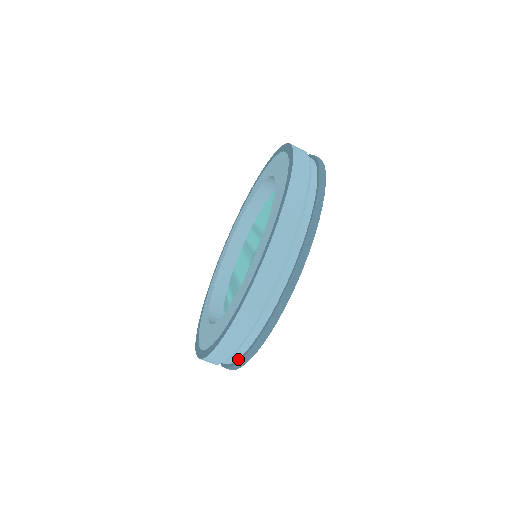
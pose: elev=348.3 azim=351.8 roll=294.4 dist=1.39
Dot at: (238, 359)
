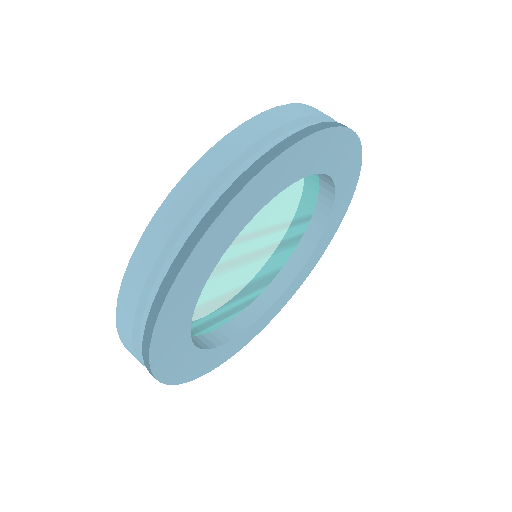
Dot at: occluded
